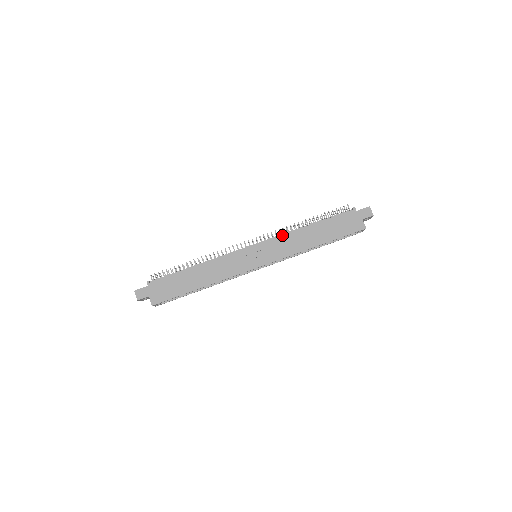
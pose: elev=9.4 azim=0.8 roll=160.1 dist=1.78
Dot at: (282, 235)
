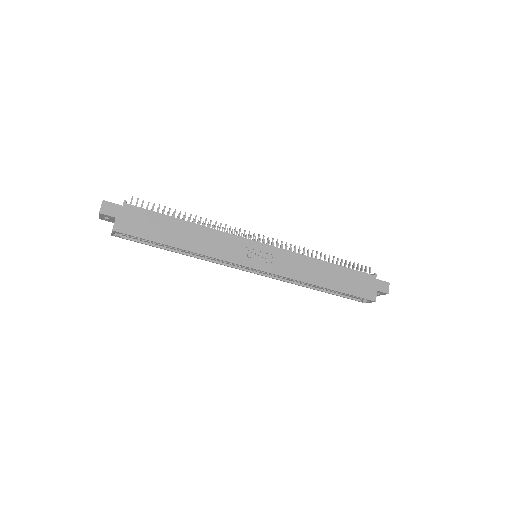
Dot at: (296, 253)
